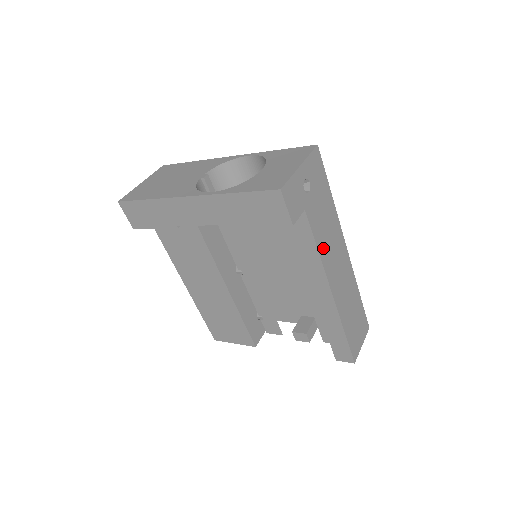
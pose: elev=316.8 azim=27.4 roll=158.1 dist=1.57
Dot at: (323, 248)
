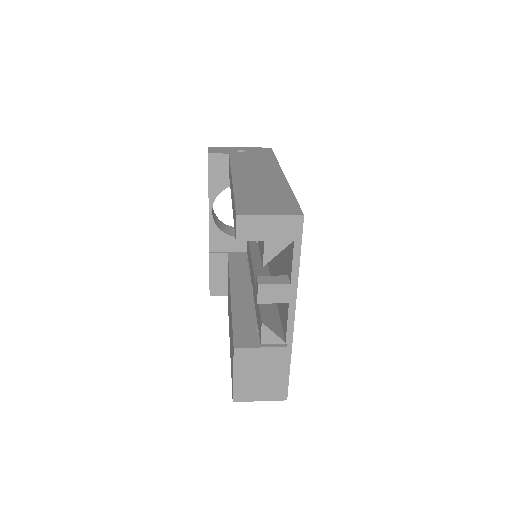
Dot at: (239, 165)
